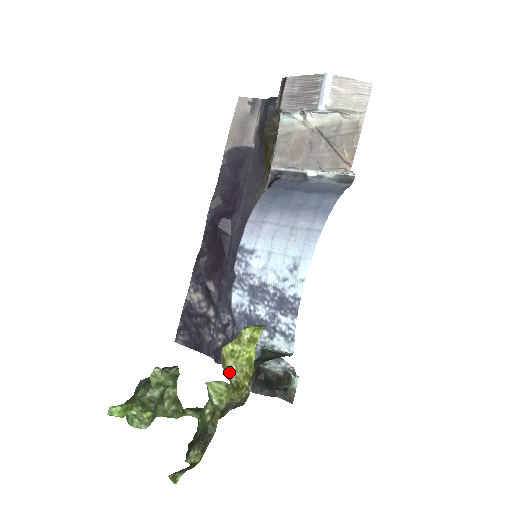
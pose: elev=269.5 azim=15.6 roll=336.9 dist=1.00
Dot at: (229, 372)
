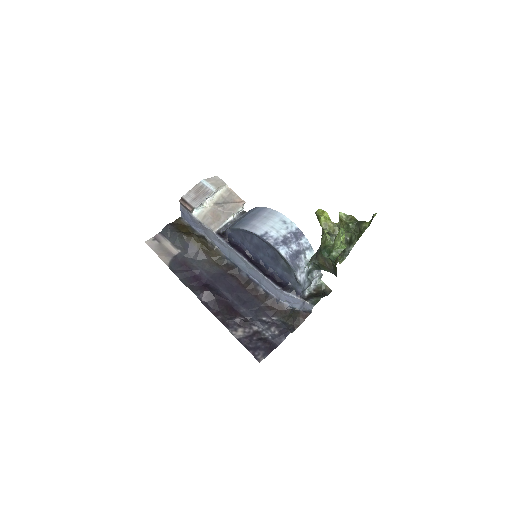
Dot at: (332, 224)
